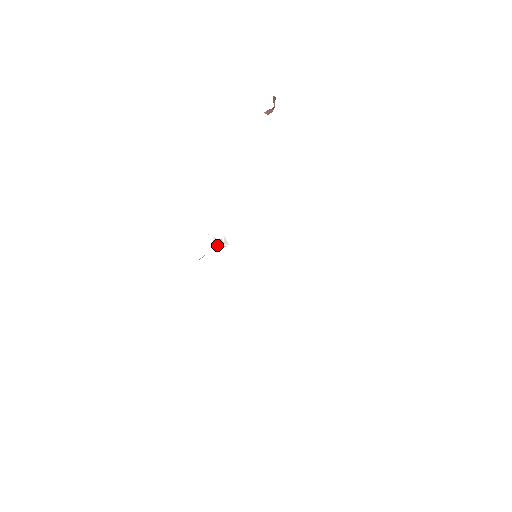
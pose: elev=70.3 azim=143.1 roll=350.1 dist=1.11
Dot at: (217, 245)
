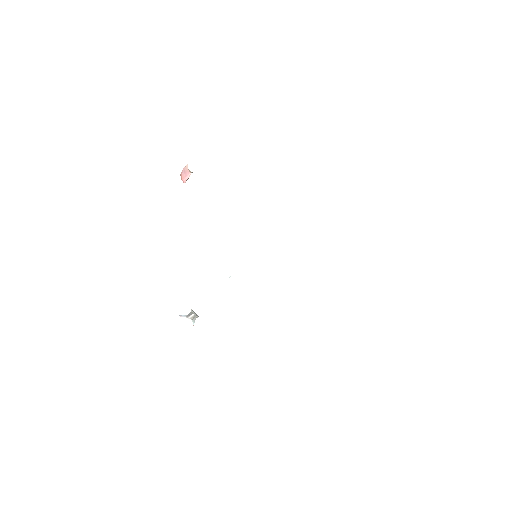
Dot at: (192, 318)
